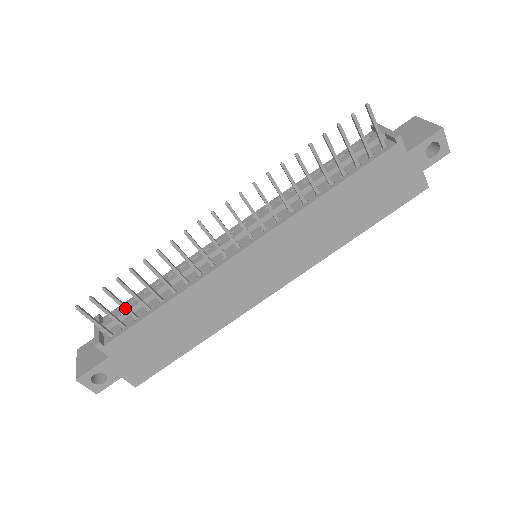
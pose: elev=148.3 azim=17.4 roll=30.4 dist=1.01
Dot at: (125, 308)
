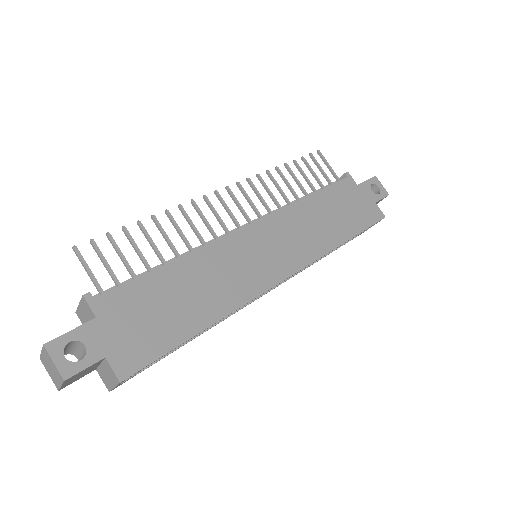
Dot at: (126, 262)
